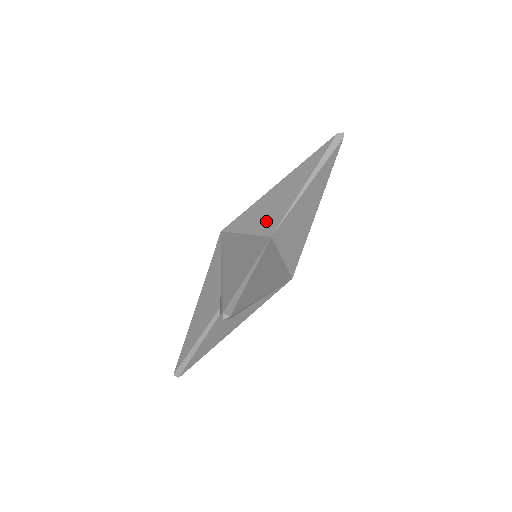
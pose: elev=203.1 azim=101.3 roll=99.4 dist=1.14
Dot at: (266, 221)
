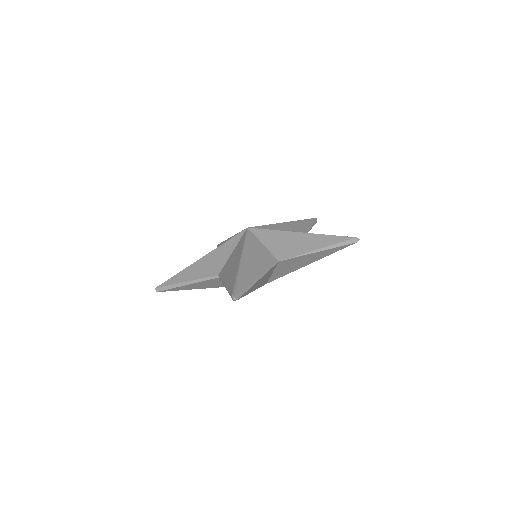
Dot at: (282, 249)
